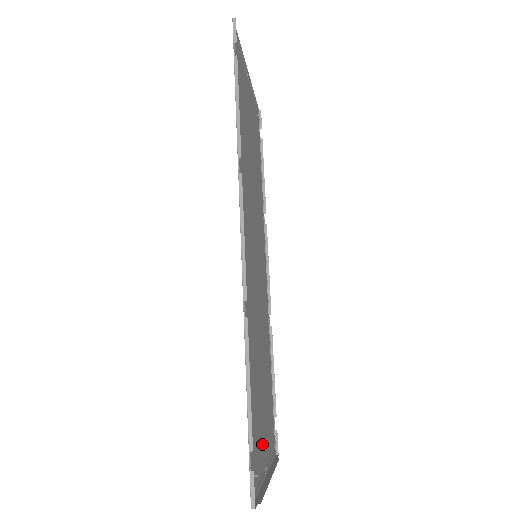
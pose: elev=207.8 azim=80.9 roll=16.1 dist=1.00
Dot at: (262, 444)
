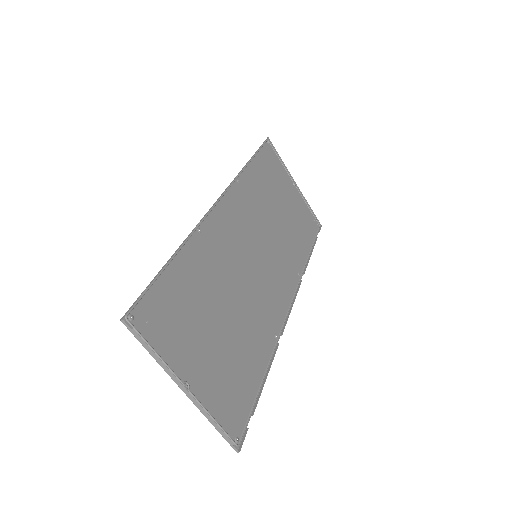
Dot at: (189, 354)
